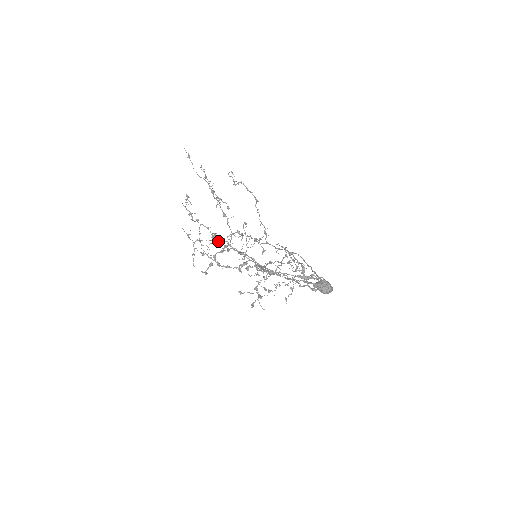
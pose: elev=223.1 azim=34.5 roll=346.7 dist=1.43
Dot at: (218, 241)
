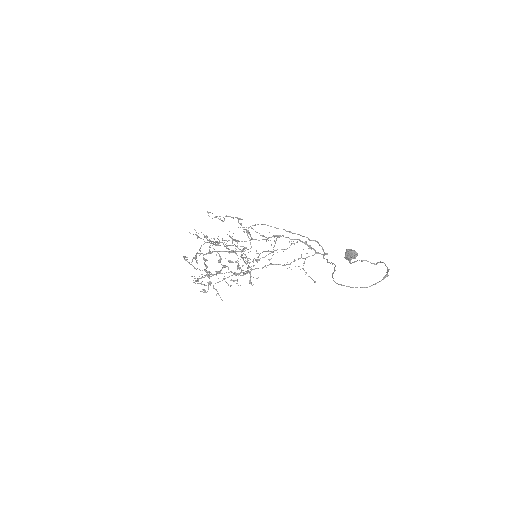
Dot at: occluded
